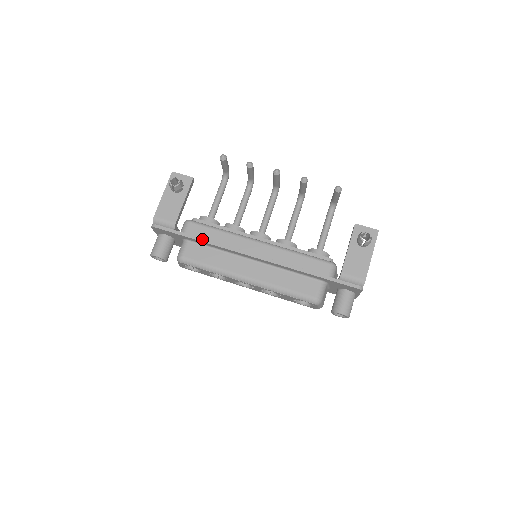
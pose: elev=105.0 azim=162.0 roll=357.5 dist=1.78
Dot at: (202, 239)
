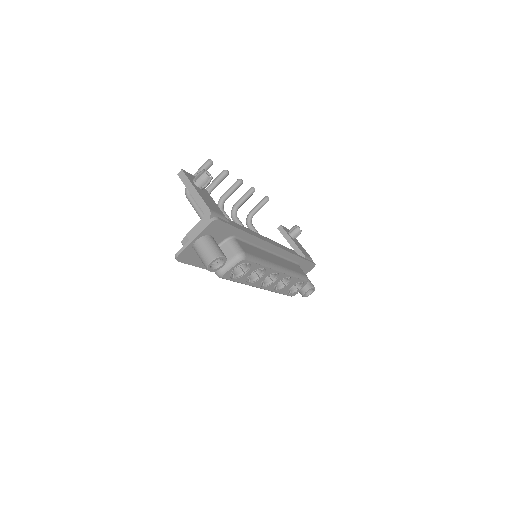
Dot at: (249, 232)
